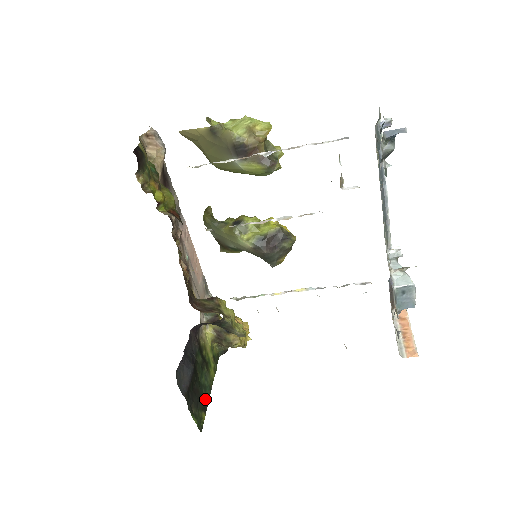
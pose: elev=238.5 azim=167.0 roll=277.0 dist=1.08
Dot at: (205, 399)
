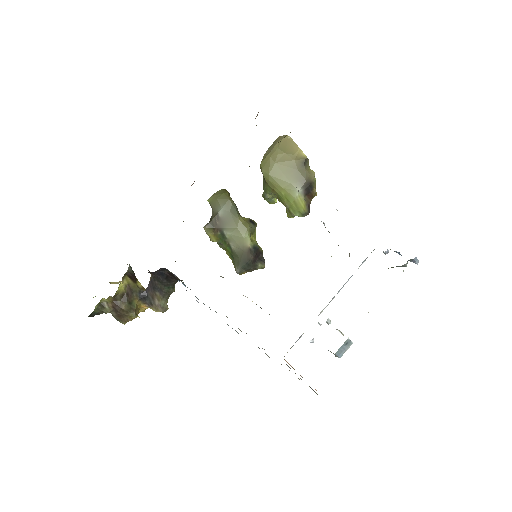
Dot at: occluded
